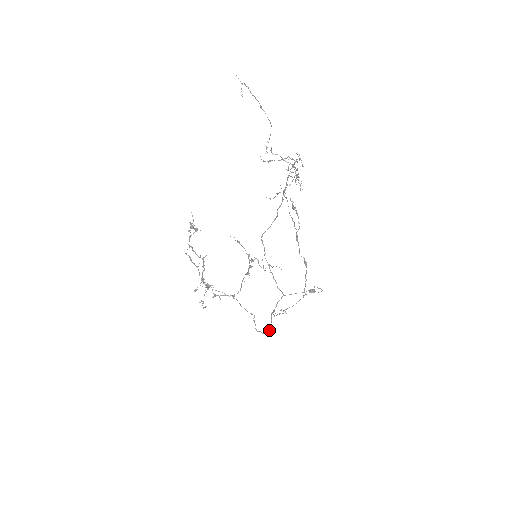
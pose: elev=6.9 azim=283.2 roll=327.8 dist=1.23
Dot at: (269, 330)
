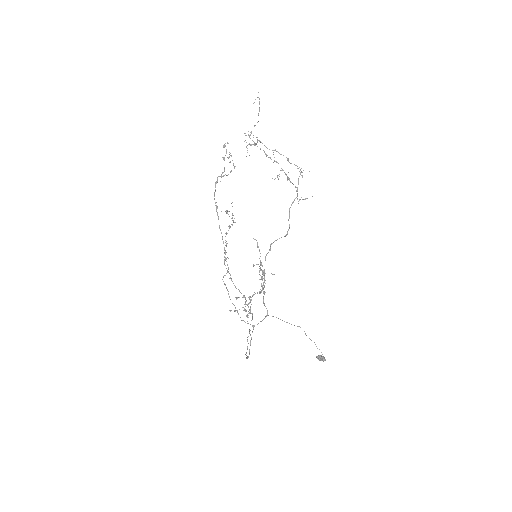
Dot at: (249, 353)
